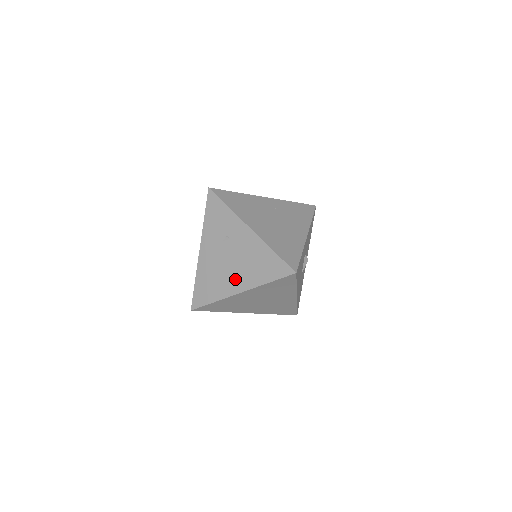
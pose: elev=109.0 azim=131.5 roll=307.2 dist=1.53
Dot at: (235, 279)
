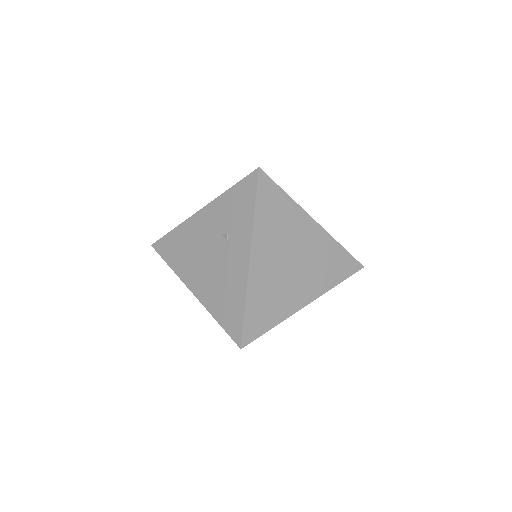
Dot at: (199, 277)
